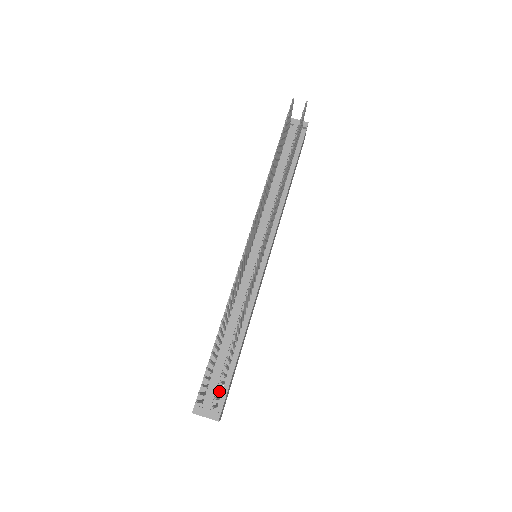
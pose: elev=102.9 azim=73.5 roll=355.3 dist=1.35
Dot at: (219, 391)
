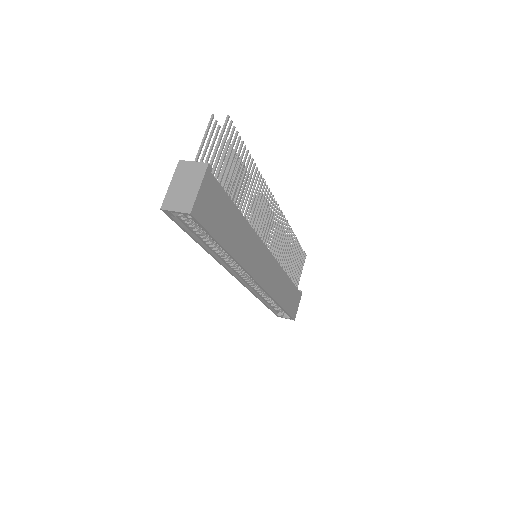
Dot at: (230, 139)
